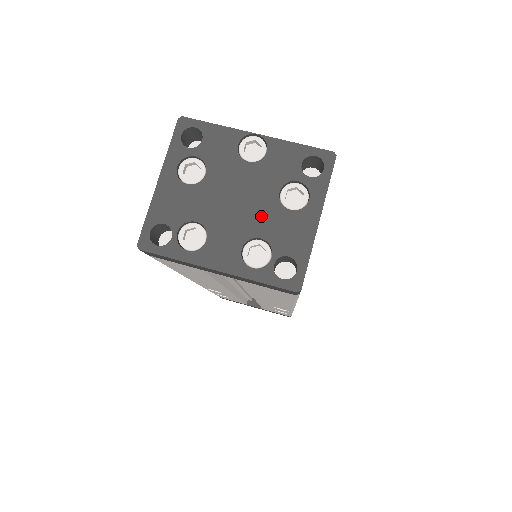
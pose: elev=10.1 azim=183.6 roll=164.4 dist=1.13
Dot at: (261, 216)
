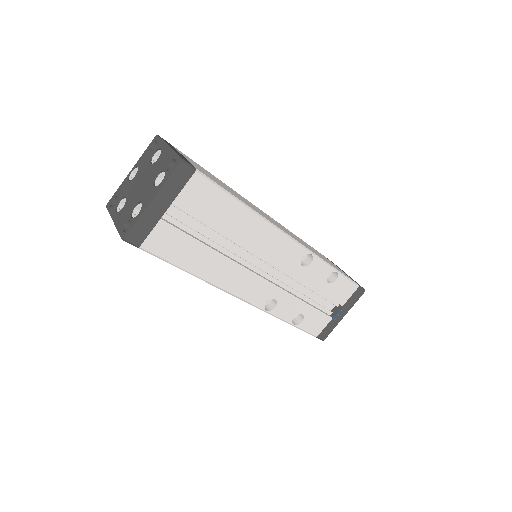
Dot at: (151, 174)
